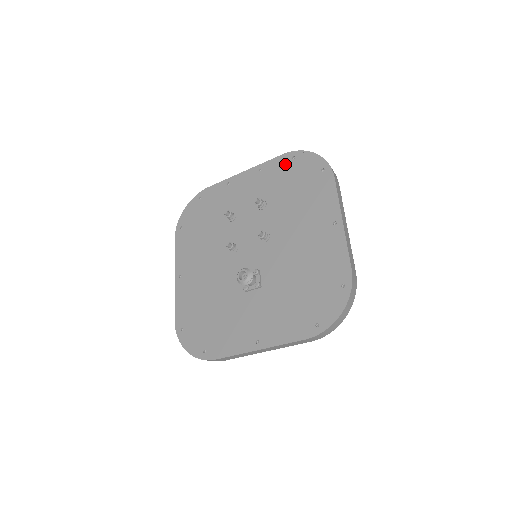
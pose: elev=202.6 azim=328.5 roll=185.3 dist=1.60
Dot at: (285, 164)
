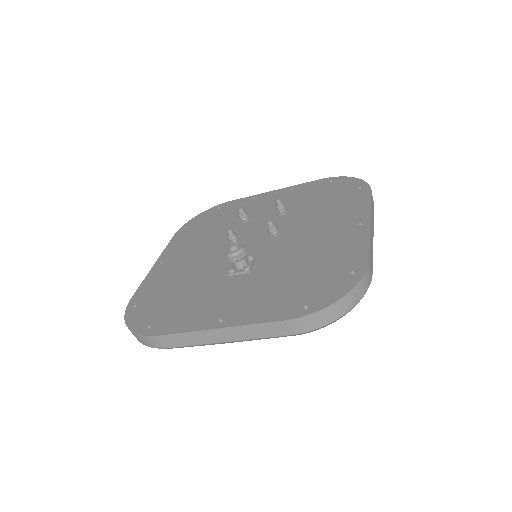
Dot at: (320, 185)
